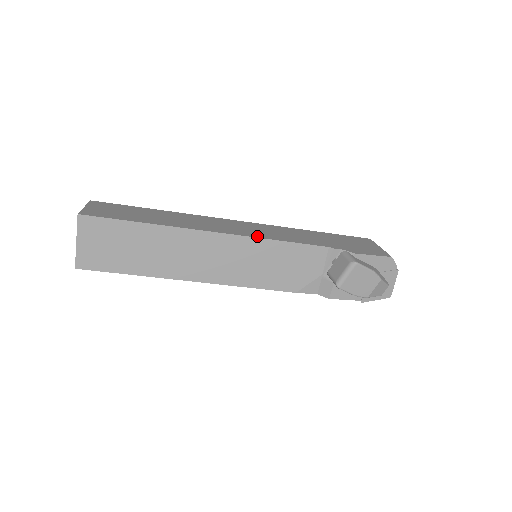
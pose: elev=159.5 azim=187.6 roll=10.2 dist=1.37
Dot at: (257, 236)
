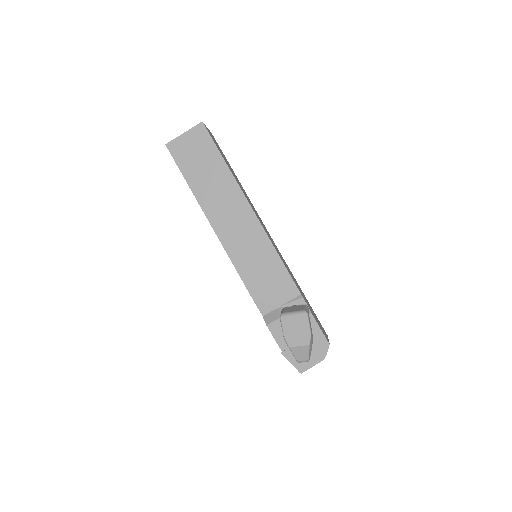
Dot at: occluded
